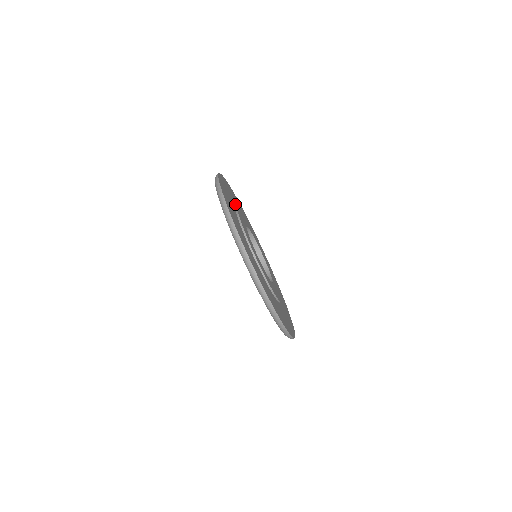
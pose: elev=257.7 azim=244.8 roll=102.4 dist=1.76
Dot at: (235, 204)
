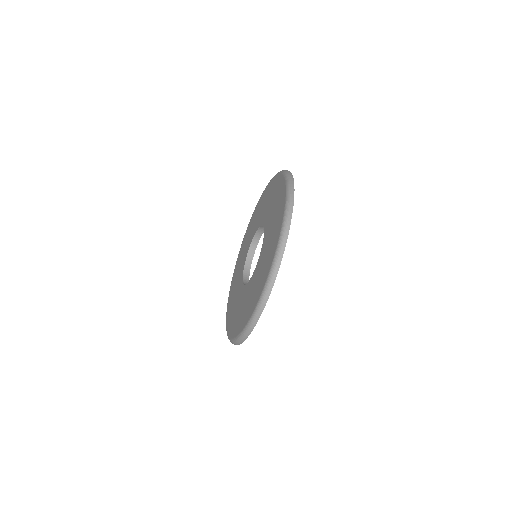
Dot at: occluded
